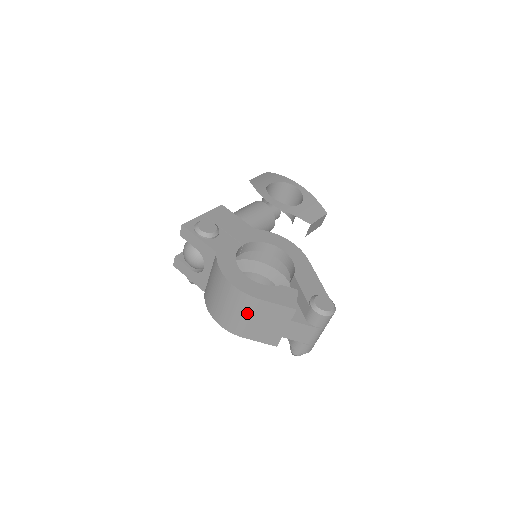
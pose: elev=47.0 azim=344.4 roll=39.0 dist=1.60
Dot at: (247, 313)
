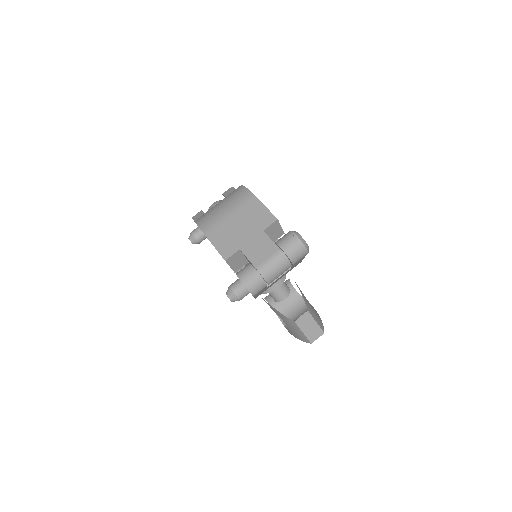
Dot at: (233, 209)
